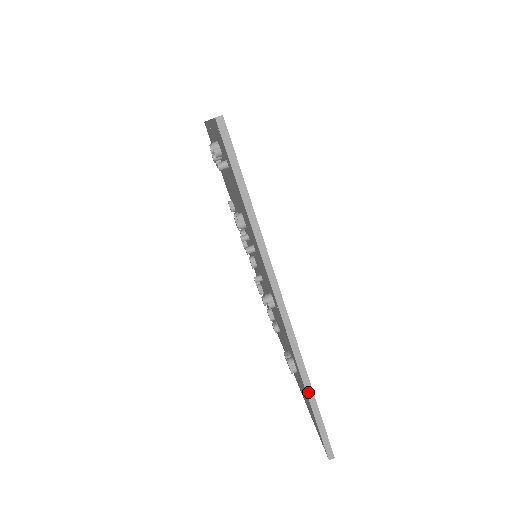
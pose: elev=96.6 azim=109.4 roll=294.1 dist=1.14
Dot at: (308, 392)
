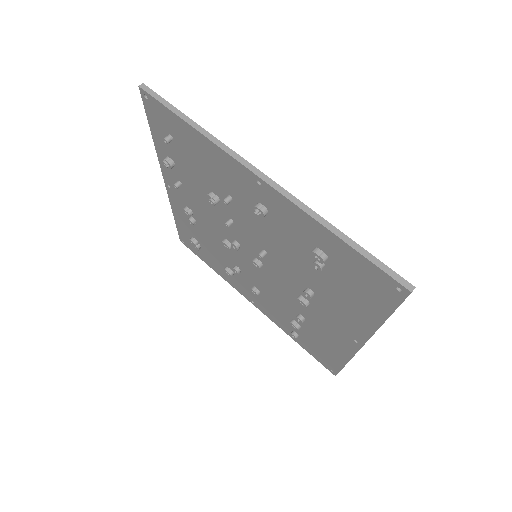
Dot at: (334, 232)
